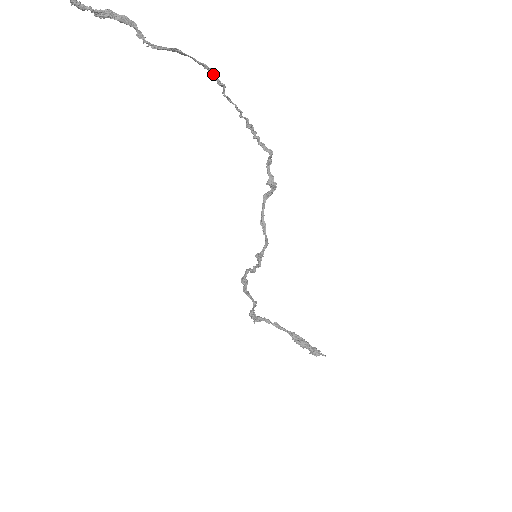
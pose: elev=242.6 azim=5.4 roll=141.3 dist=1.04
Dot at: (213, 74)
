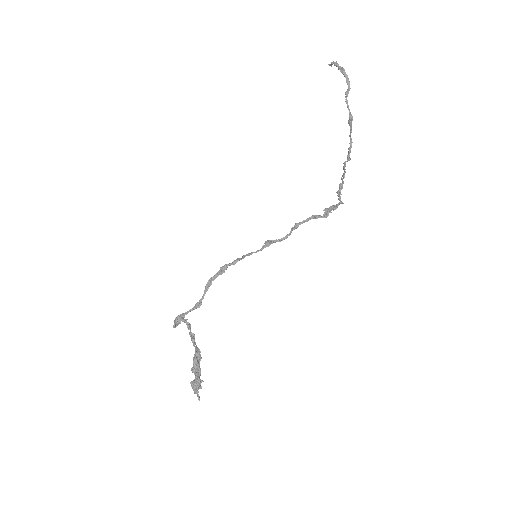
Dot at: (350, 150)
